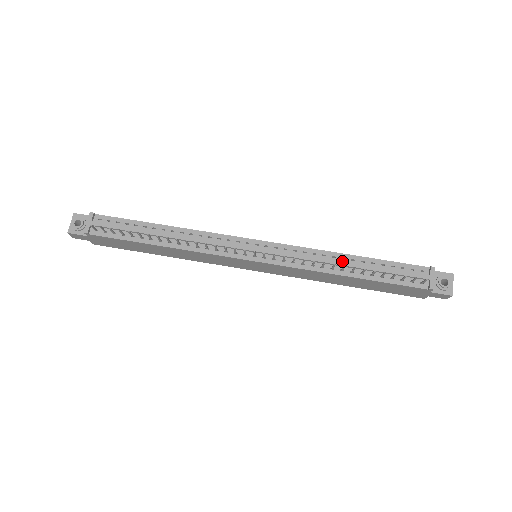
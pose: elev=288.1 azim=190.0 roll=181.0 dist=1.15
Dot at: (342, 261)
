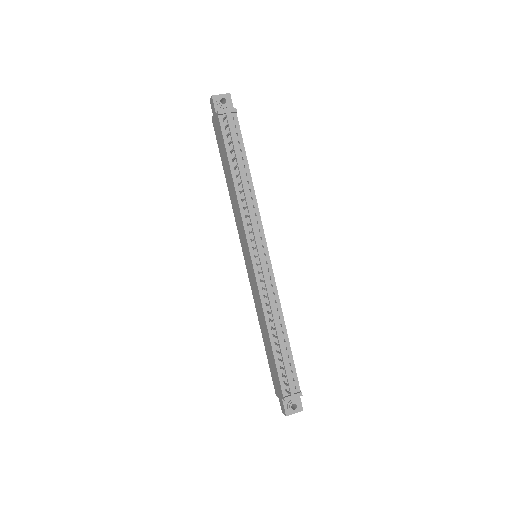
Dot at: (279, 325)
